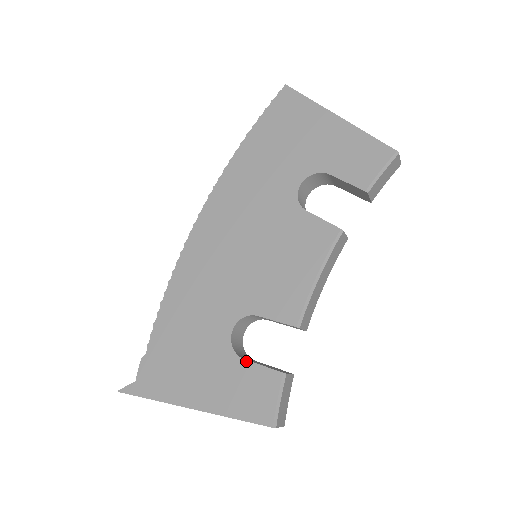
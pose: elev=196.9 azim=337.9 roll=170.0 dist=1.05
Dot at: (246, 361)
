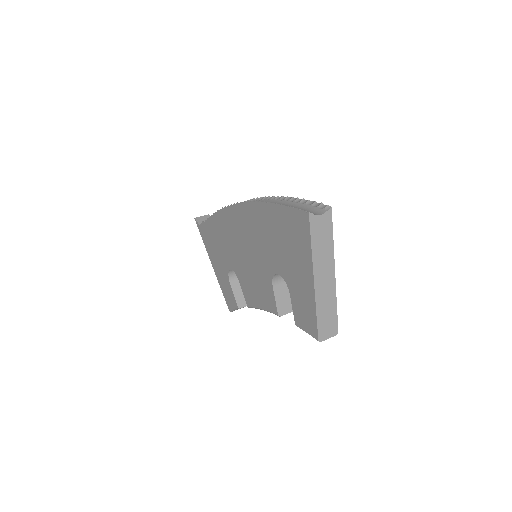
Dot at: (230, 285)
